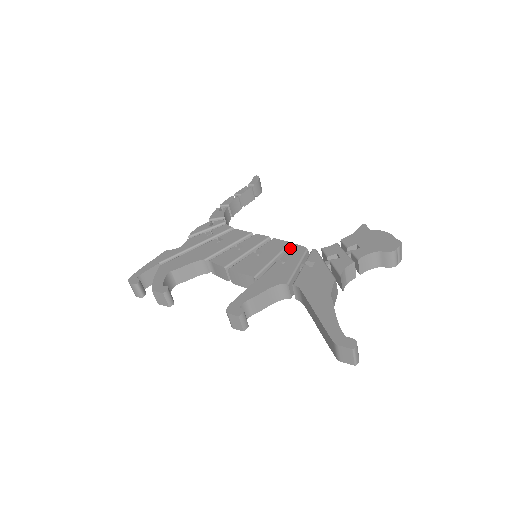
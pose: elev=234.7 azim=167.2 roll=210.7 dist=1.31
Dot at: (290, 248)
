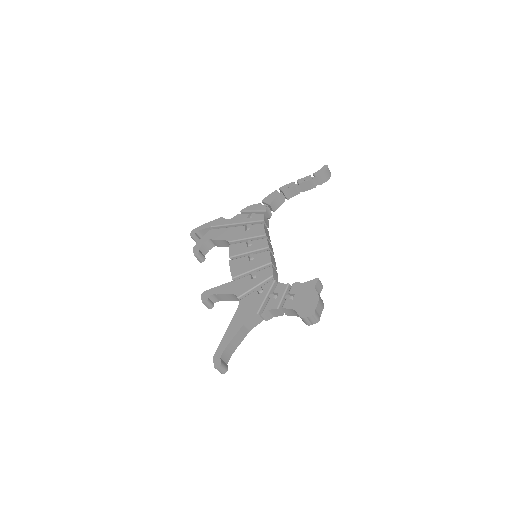
Dot at: (266, 268)
